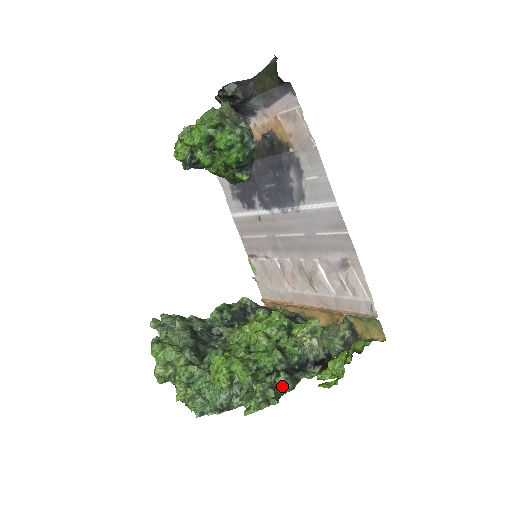
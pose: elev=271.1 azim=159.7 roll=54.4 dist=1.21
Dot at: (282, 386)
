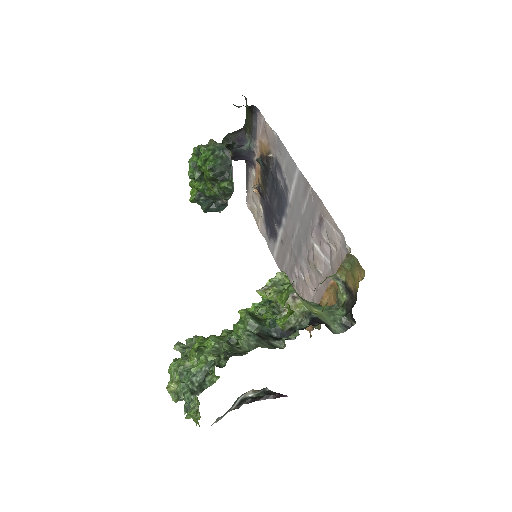
Dot at: (244, 345)
